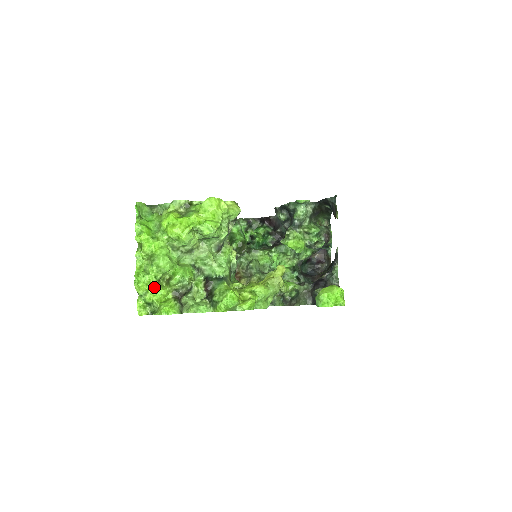
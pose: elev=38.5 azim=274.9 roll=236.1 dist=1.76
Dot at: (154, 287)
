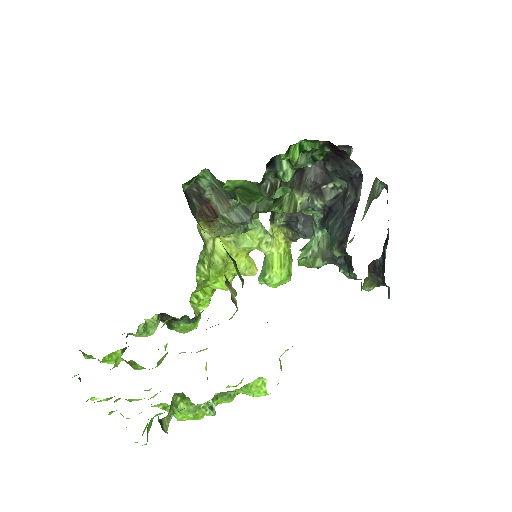
Dot at: occluded
